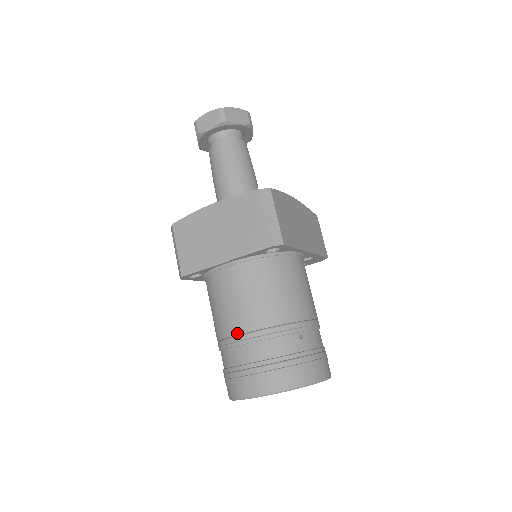
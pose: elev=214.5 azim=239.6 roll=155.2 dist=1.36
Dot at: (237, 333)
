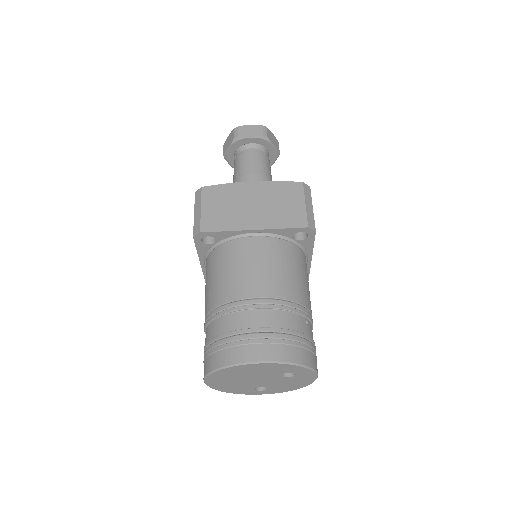
Dot at: (250, 297)
